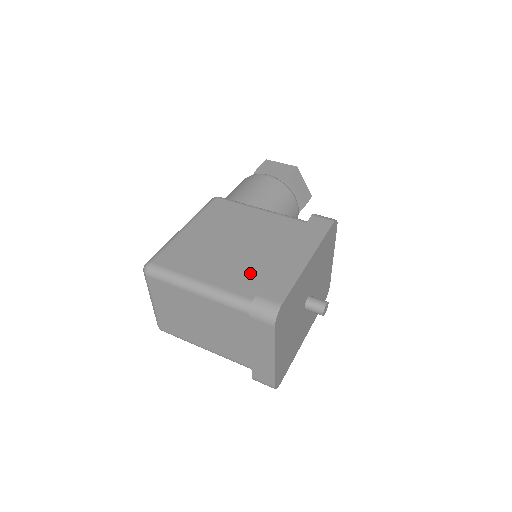
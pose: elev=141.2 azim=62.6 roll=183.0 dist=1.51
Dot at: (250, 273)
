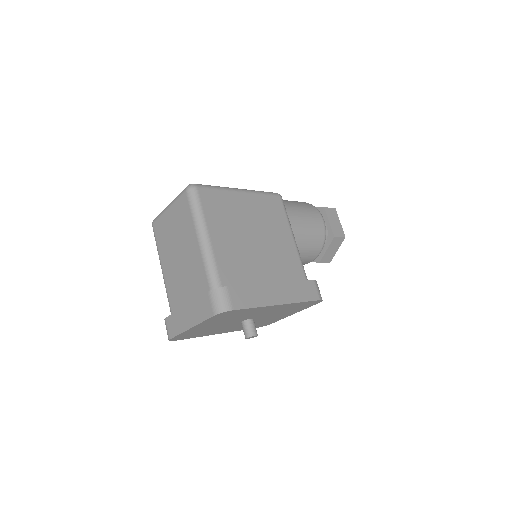
Dot at: (240, 268)
